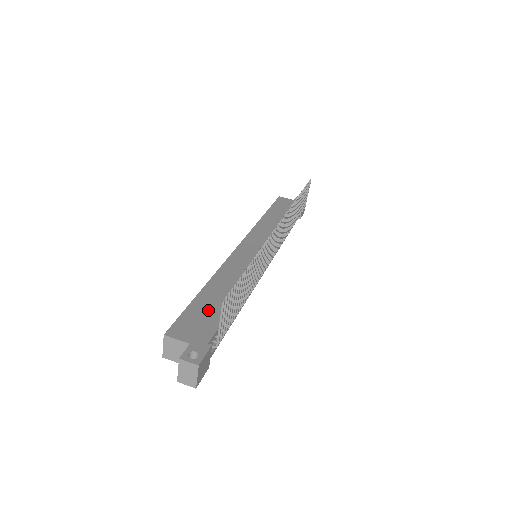
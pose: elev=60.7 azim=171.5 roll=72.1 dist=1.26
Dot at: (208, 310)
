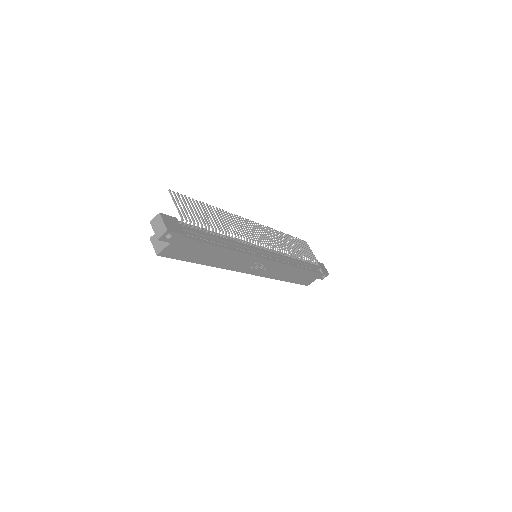
Dot at: occluded
